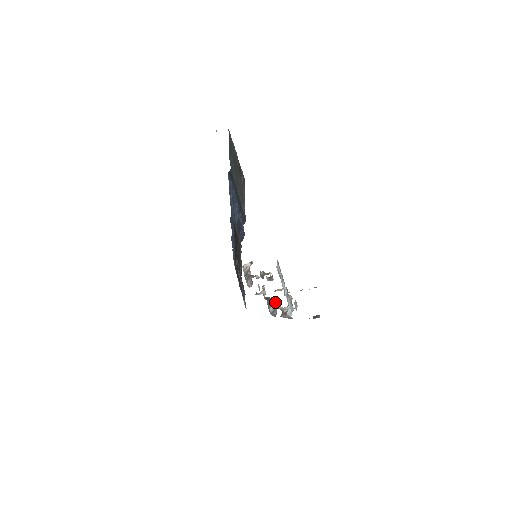
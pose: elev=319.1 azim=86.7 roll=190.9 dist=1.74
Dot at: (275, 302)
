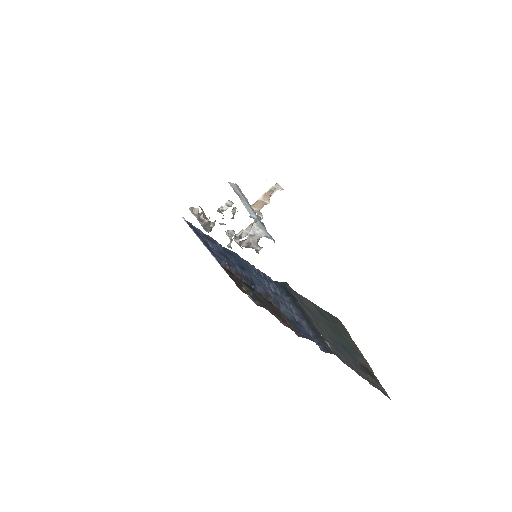
Dot at: (248, 238)
